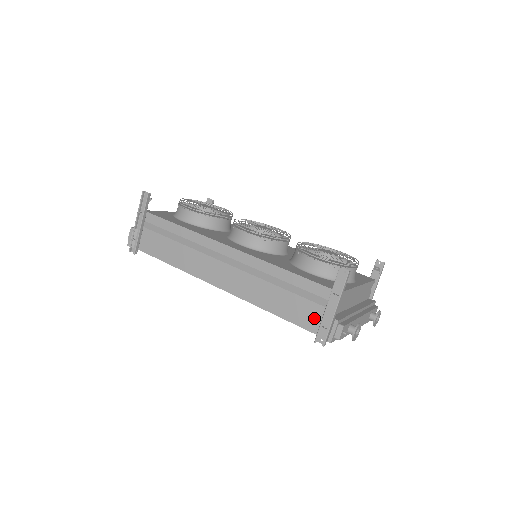
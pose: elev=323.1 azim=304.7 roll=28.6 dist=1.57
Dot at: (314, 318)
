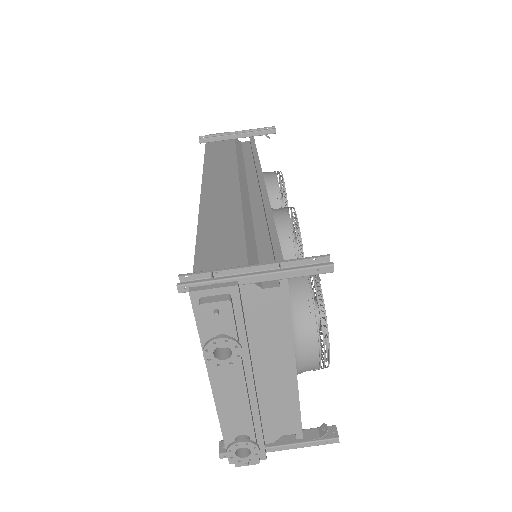
Dot at: (220, 267)
